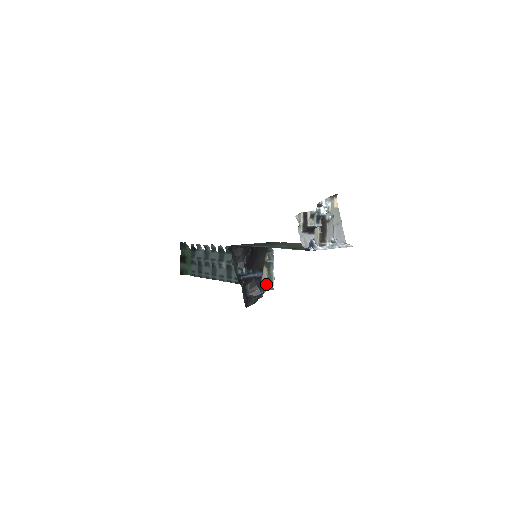
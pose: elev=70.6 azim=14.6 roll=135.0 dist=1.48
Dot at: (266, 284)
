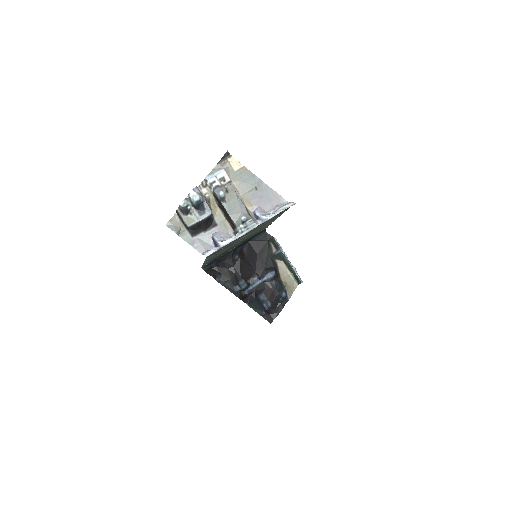
Dot at: (292, 279)
